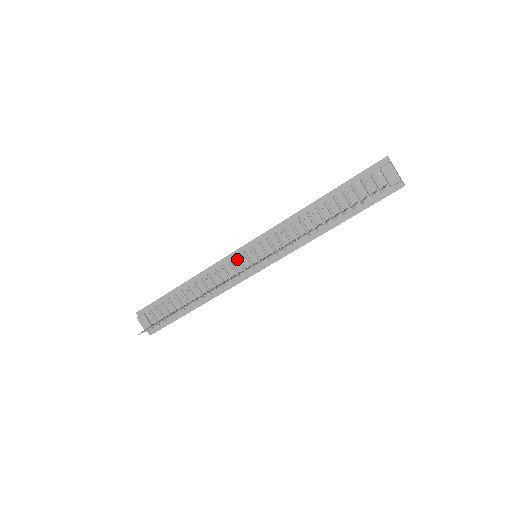
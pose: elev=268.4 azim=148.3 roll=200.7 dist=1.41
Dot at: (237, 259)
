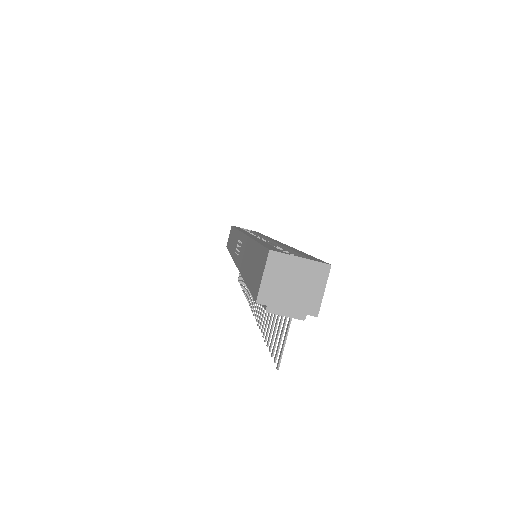
Dot at: occluded
